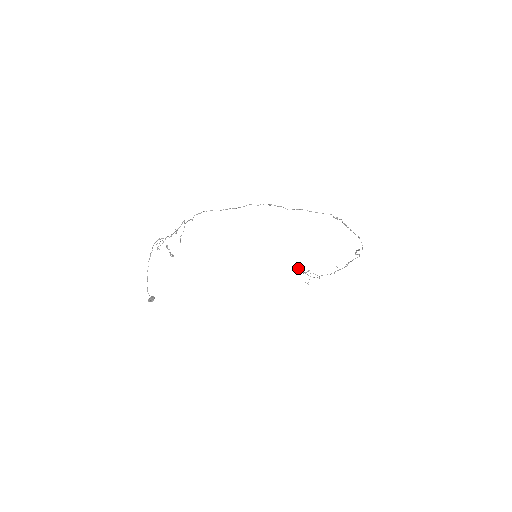
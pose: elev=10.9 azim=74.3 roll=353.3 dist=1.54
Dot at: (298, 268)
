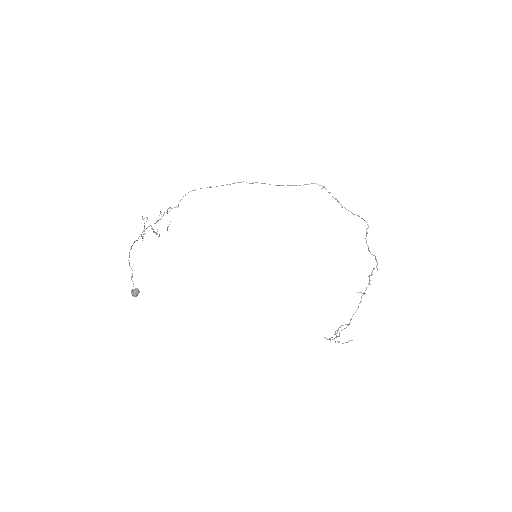
Dot at: (324, 337)
